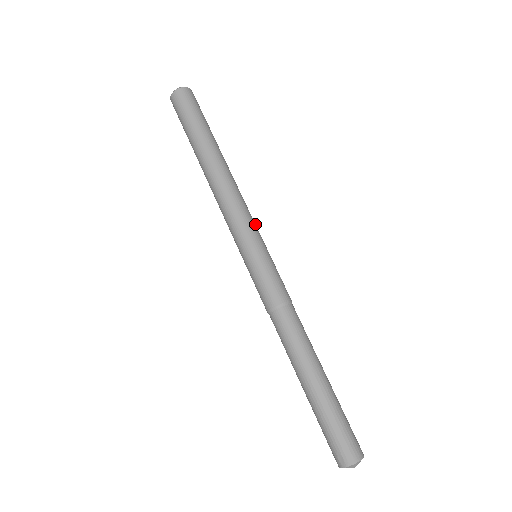
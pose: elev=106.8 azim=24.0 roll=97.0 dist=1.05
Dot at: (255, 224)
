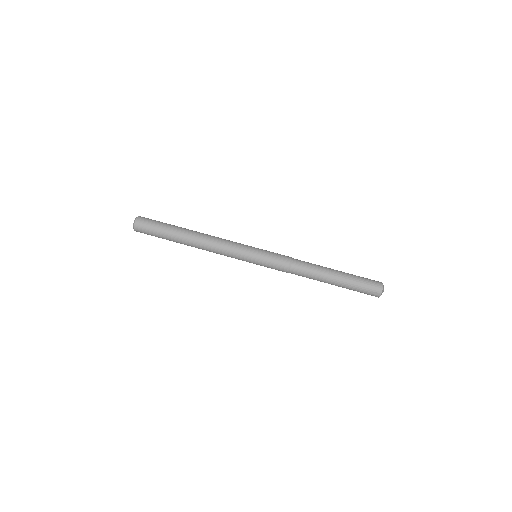
Dot at: (240, 244)
